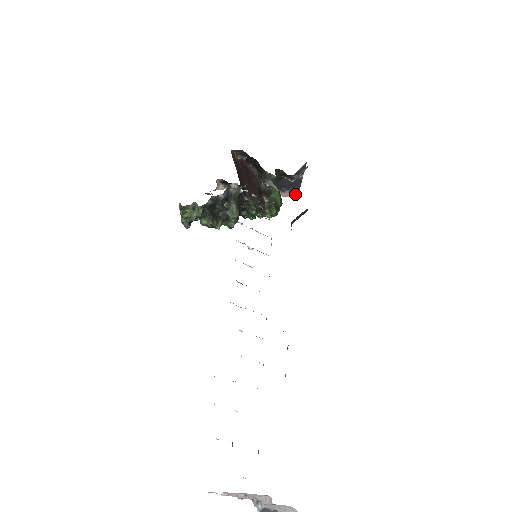
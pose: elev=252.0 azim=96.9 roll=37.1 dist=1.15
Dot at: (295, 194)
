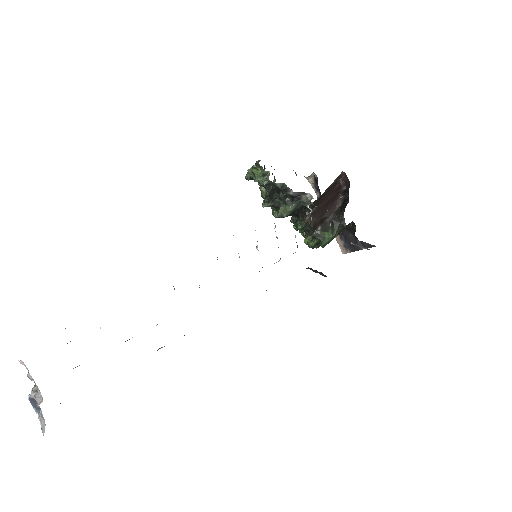
Dot at: (345, 250)
